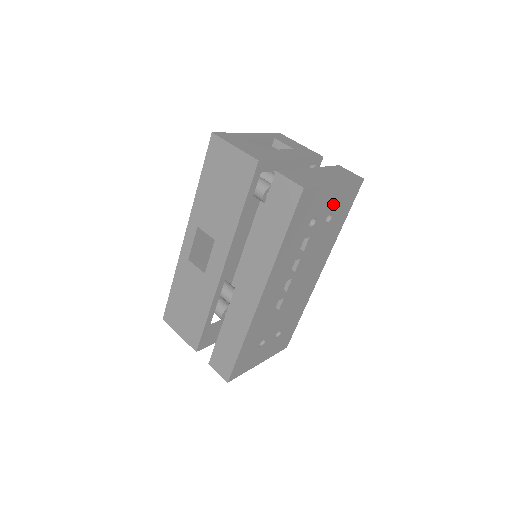
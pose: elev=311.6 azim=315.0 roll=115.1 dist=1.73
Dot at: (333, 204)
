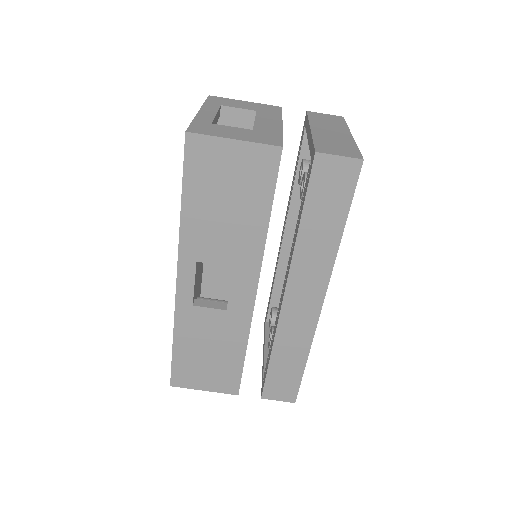
Dot at: occluded
